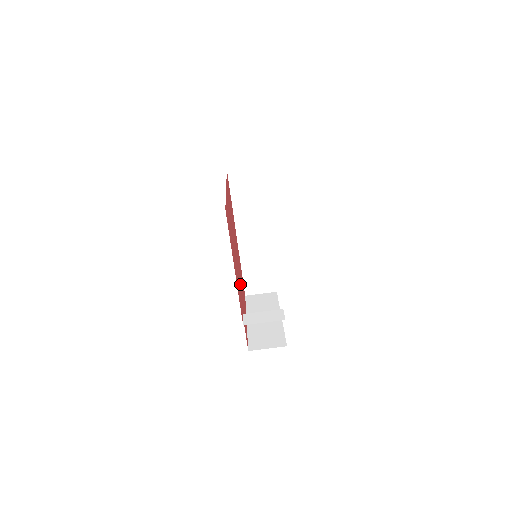
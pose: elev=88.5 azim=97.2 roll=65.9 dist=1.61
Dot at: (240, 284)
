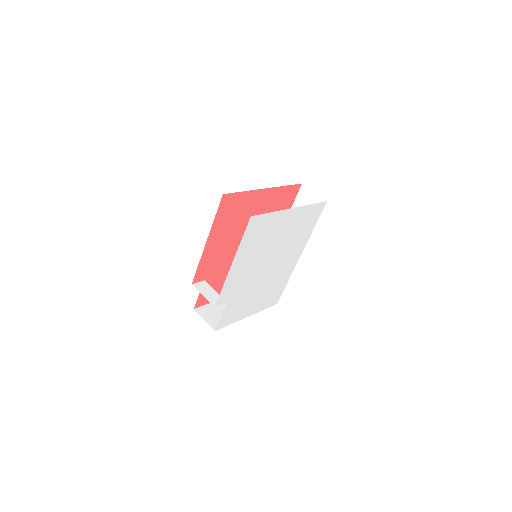
Dot at: occluded
